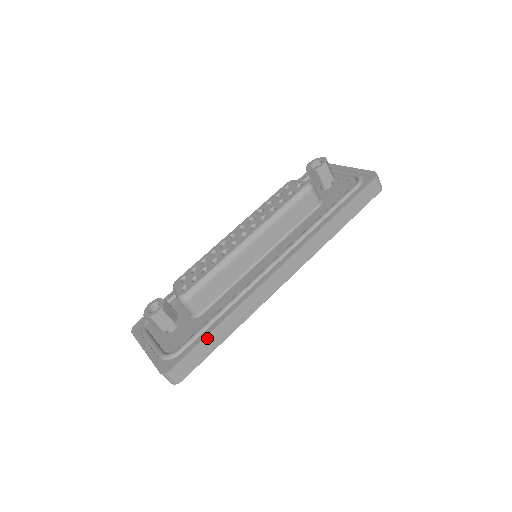
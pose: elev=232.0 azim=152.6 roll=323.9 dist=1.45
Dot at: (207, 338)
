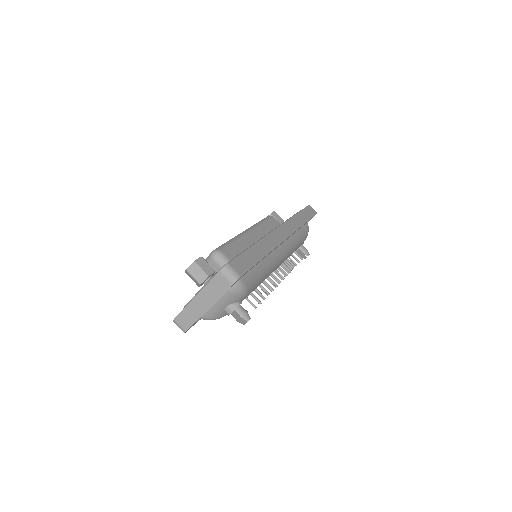
Dot at: (247, 252)
